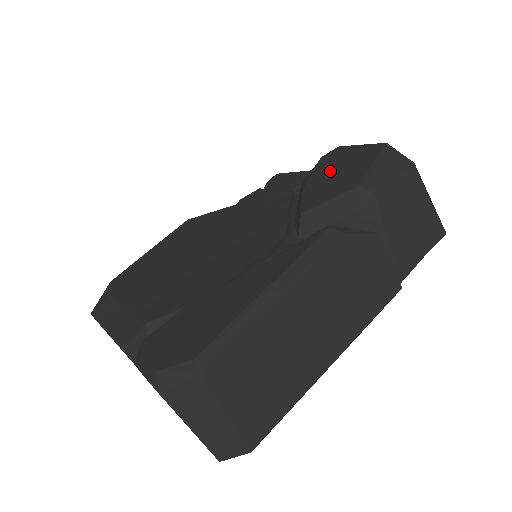
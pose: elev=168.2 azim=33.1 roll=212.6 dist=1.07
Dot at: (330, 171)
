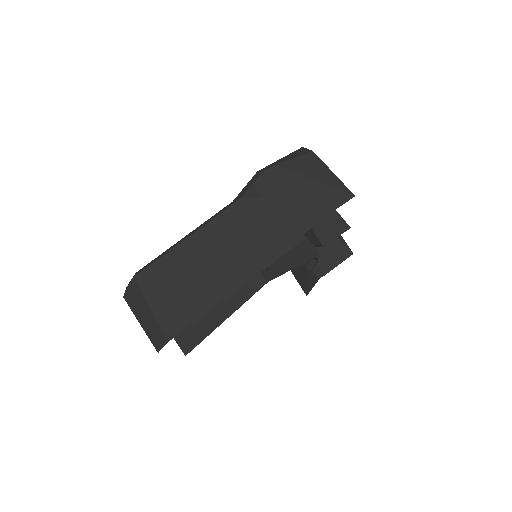
Dot at: occluded
